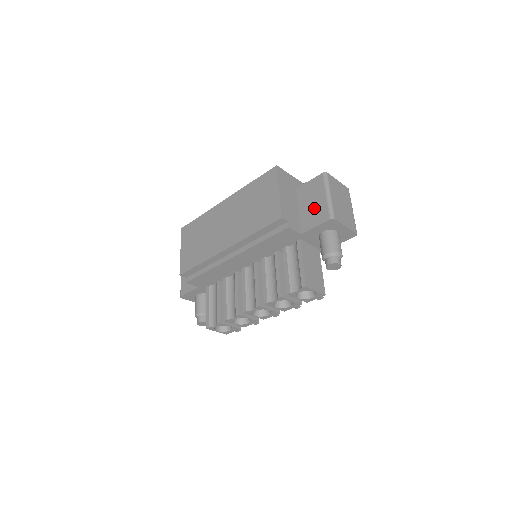
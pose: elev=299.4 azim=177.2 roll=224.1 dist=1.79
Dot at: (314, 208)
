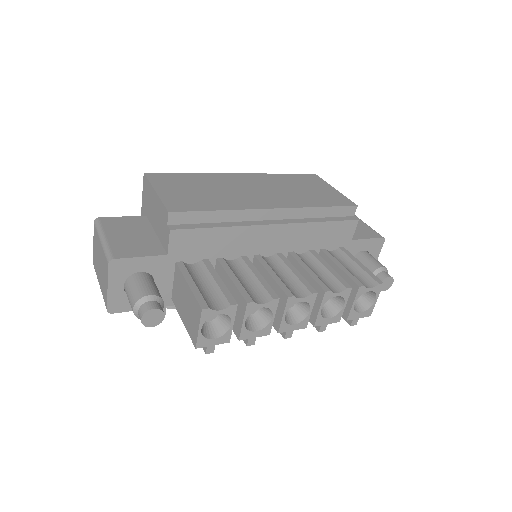
Dot at: occluded
